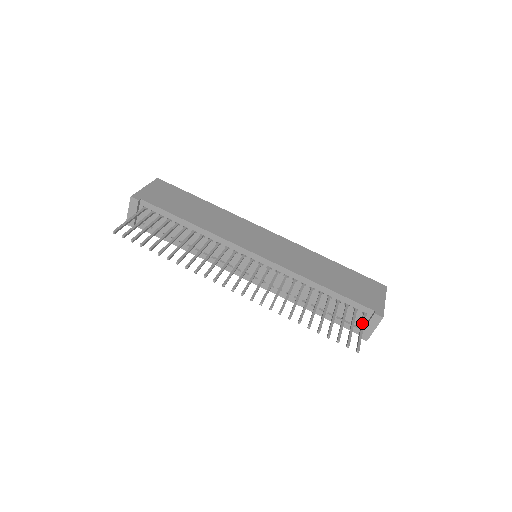
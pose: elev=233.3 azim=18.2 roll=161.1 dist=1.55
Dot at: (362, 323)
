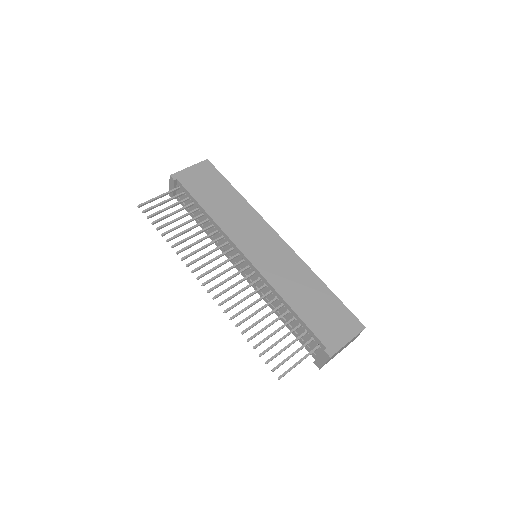
Dot at: (307, 354)
